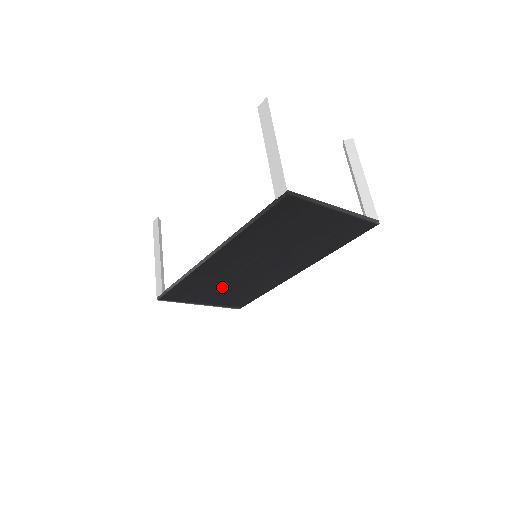
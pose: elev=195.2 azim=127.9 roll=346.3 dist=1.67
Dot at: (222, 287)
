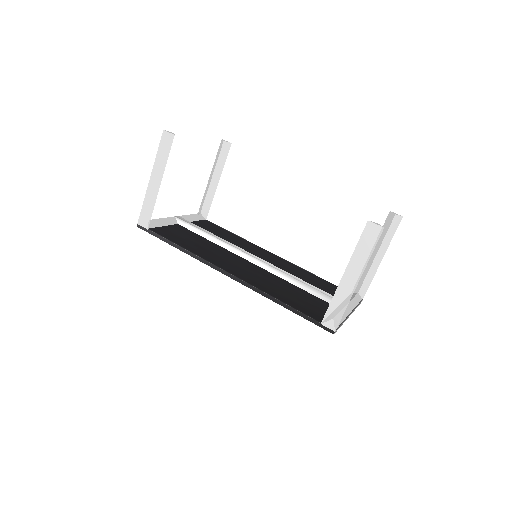
Dot at: occluded
